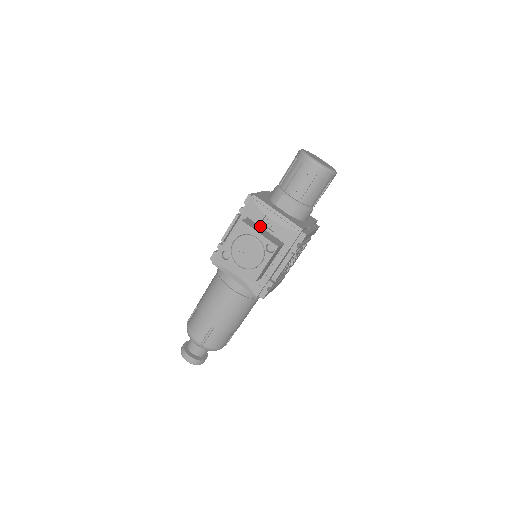
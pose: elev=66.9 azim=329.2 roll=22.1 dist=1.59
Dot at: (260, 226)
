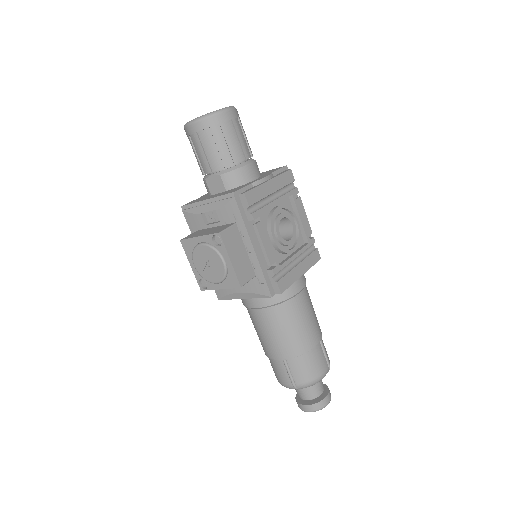
Dot at: (208, 228)
